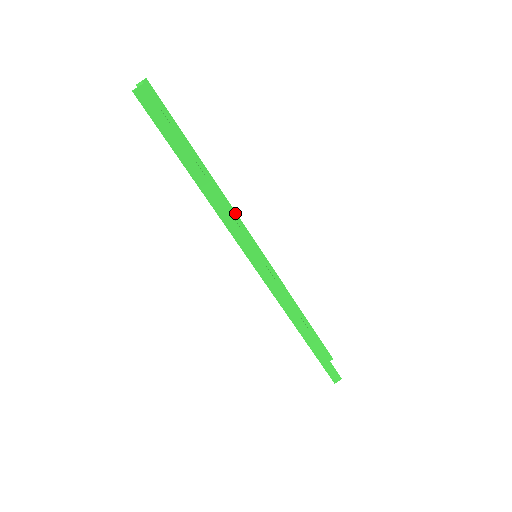
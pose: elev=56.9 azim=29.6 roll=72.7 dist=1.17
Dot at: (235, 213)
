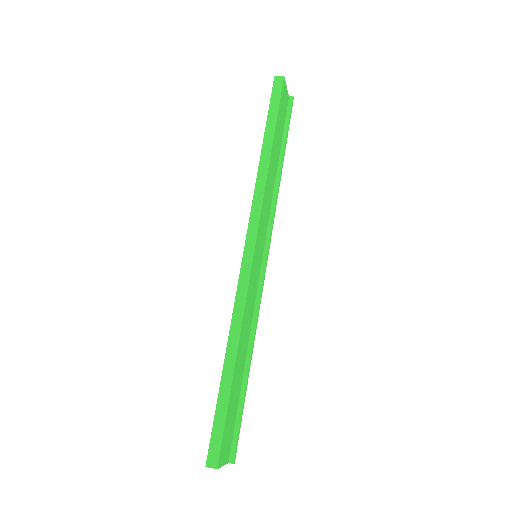
Dot at: (273, 219)
